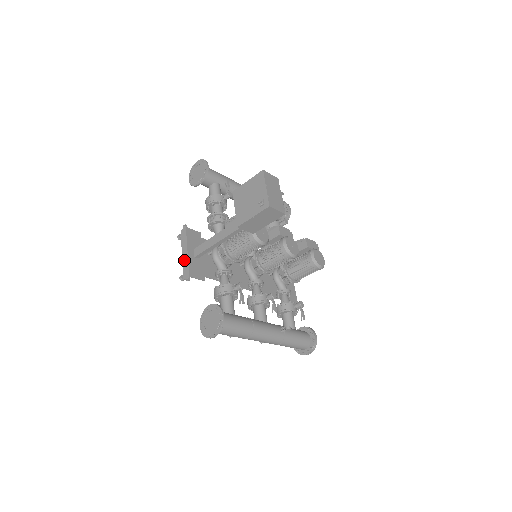
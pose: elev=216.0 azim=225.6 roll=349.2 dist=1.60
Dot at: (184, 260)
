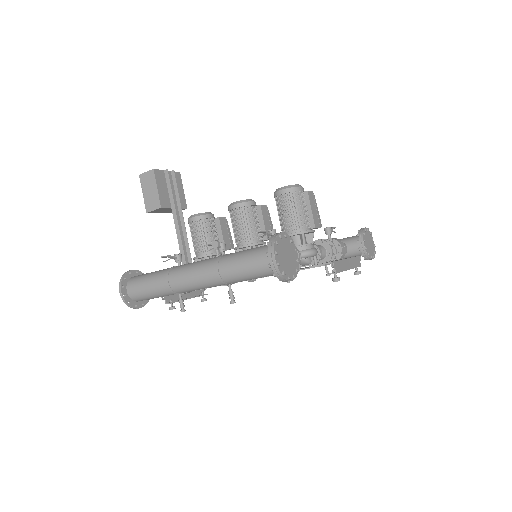
Dot at: occluded
